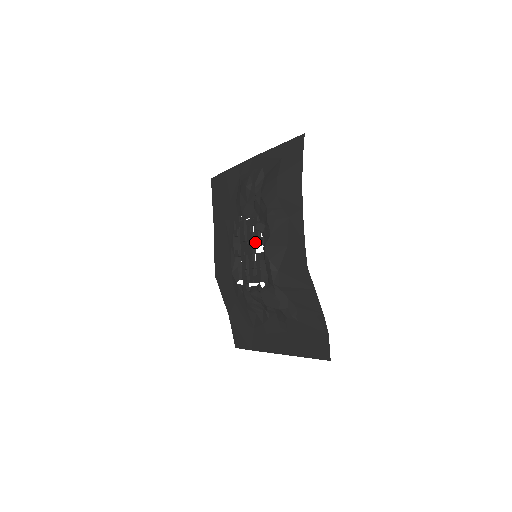
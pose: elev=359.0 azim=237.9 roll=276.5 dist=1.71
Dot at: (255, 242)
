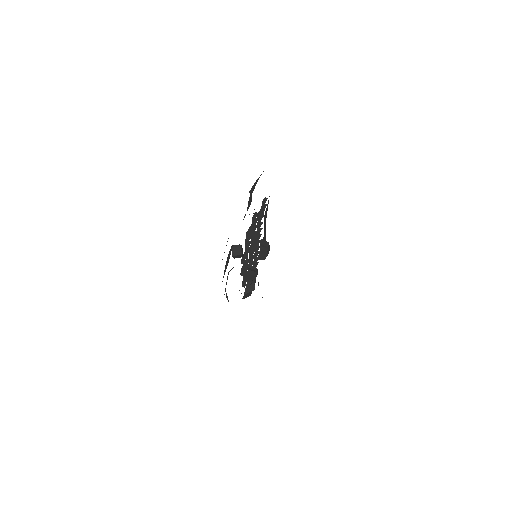
Dot at: occluded
